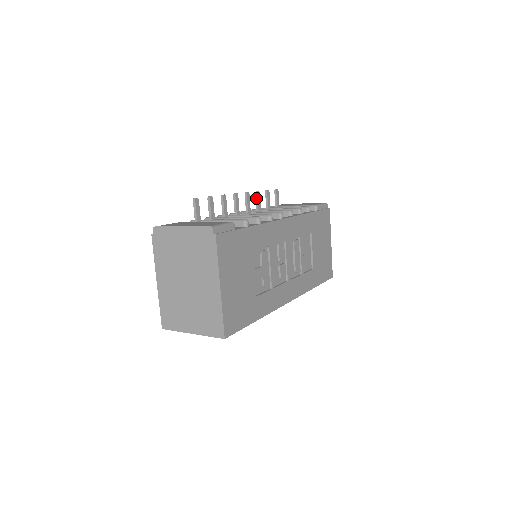
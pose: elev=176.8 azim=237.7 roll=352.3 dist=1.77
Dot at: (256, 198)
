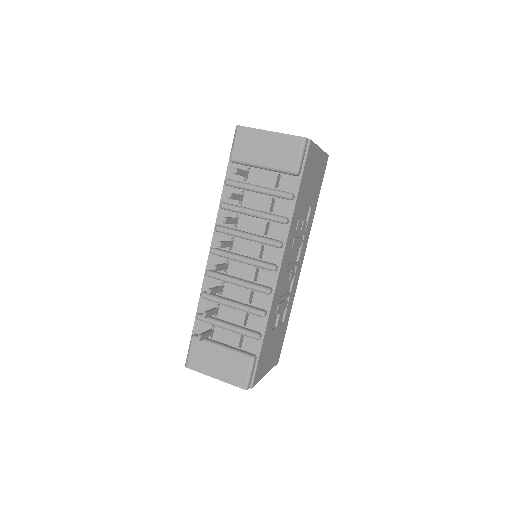
Dot at: occluded
